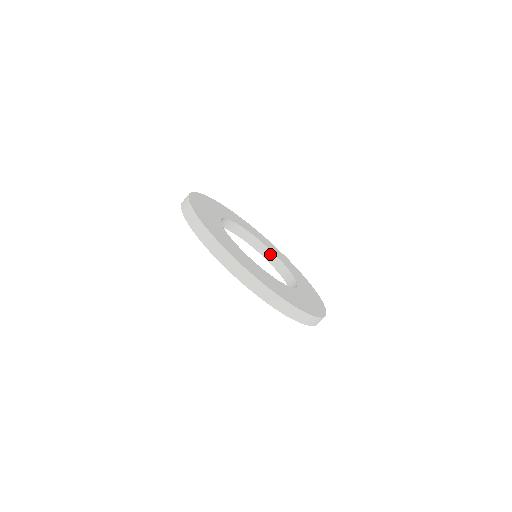
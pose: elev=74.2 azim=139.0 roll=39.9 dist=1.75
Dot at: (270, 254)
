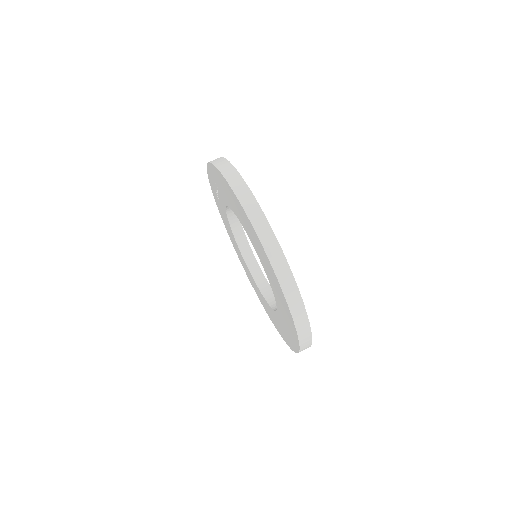
Dot at: (246, 246)
